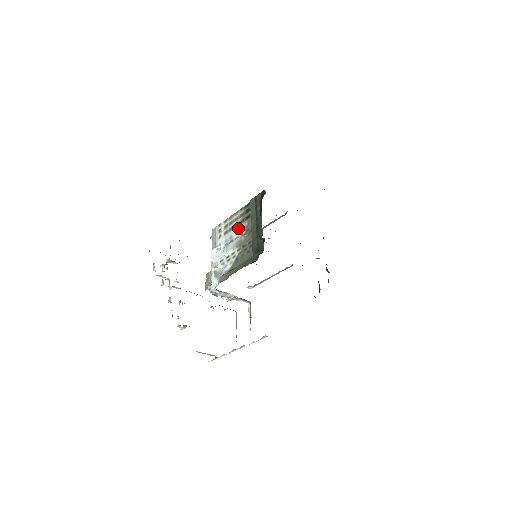
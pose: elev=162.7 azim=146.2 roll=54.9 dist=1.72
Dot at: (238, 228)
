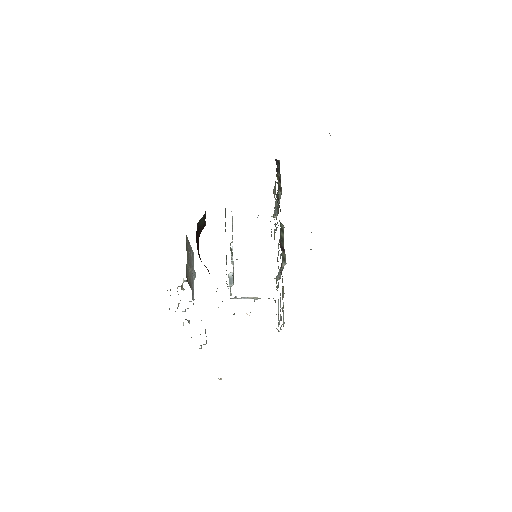
Dot at: occluded
